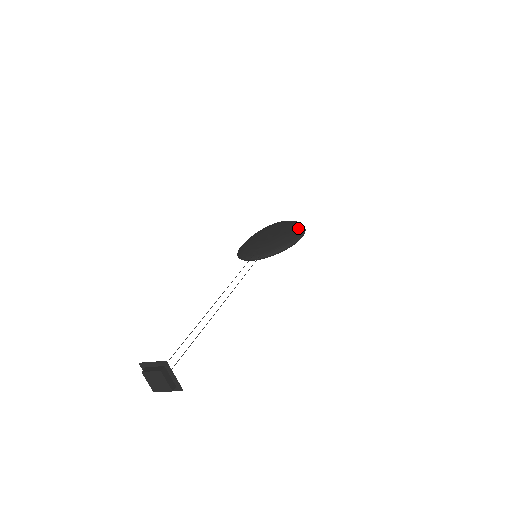
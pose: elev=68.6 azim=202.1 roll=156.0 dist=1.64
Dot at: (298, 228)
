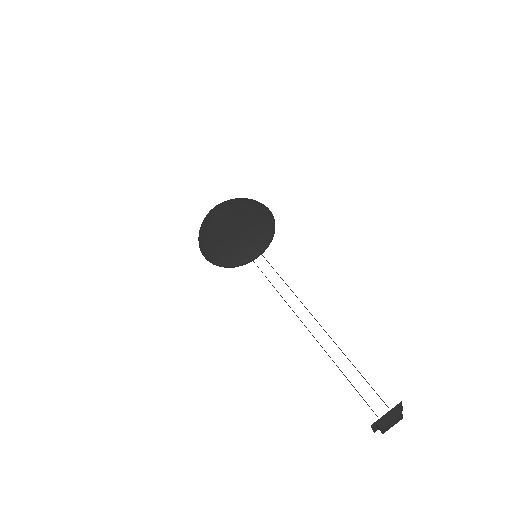
Dot at: (257, 205)
